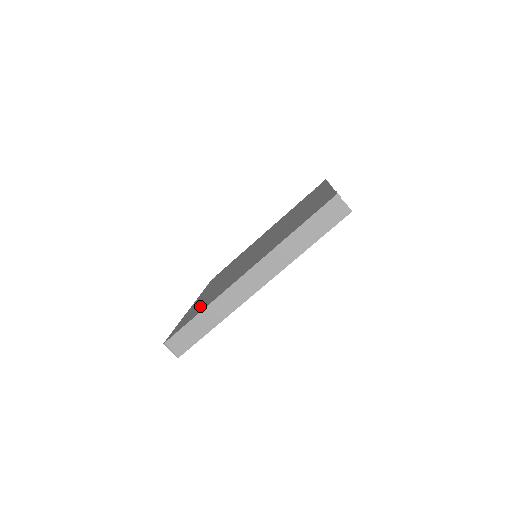
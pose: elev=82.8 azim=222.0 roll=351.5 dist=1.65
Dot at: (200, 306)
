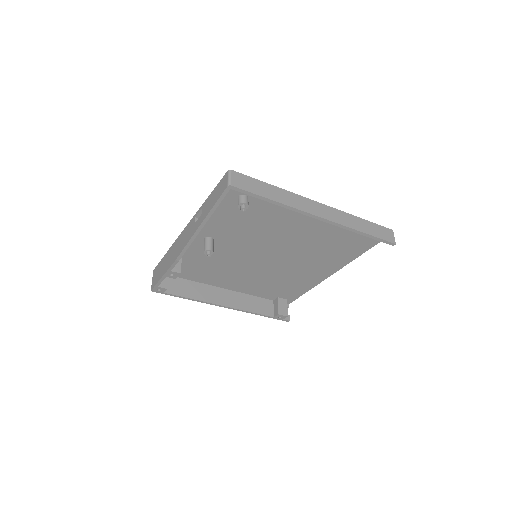
Dot at: occluded
